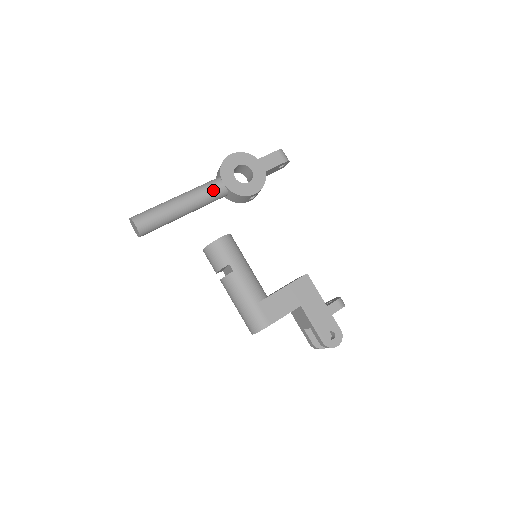
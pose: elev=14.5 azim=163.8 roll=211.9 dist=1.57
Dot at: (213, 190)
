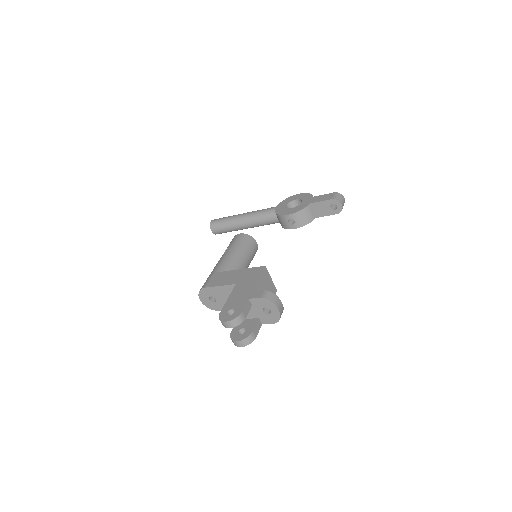
Dot at: (266, 210)
